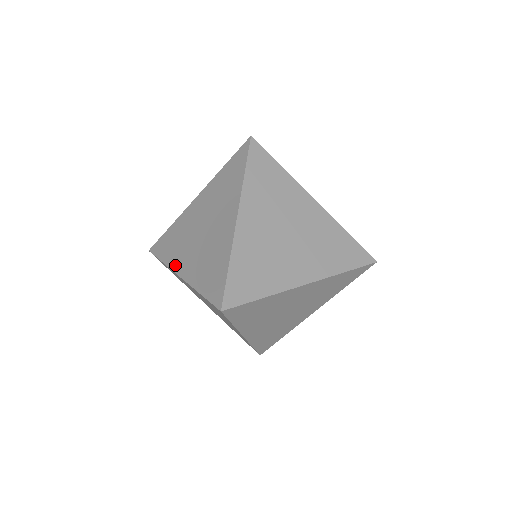
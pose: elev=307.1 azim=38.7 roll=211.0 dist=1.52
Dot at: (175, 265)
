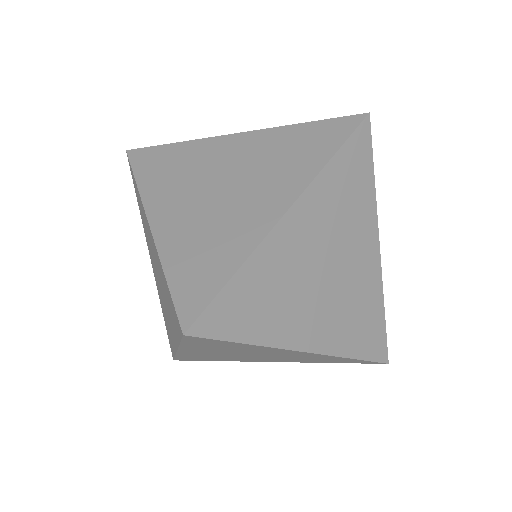
Dot at: (152, 202)
